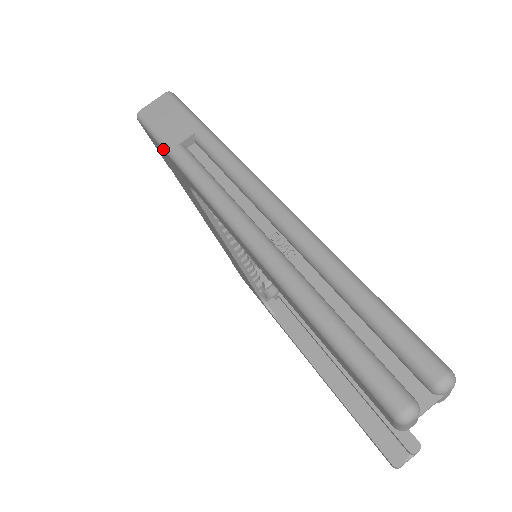
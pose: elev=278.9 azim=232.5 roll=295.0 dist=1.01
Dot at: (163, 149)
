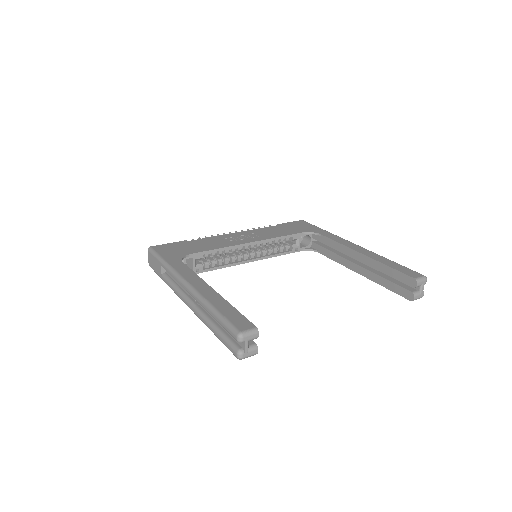
Dot at: occluded
